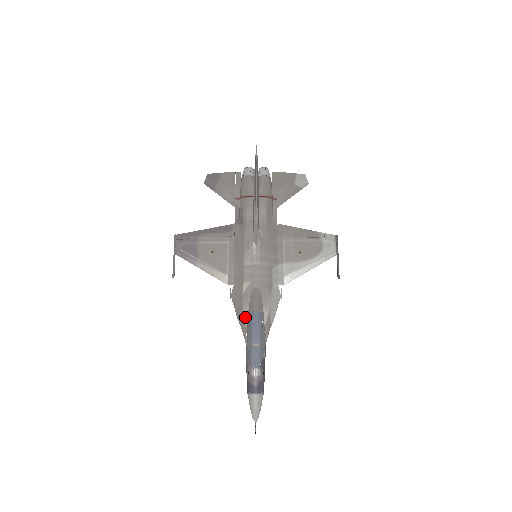
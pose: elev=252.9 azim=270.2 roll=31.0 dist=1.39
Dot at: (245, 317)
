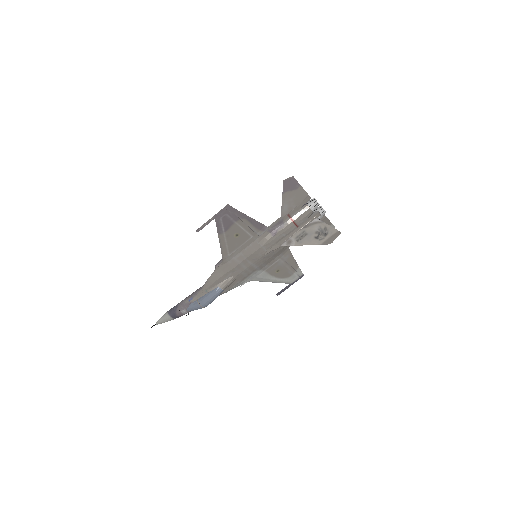
Dot at: (212, 285)
